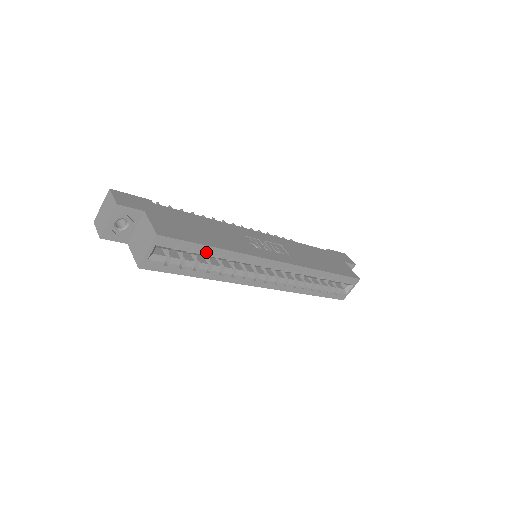
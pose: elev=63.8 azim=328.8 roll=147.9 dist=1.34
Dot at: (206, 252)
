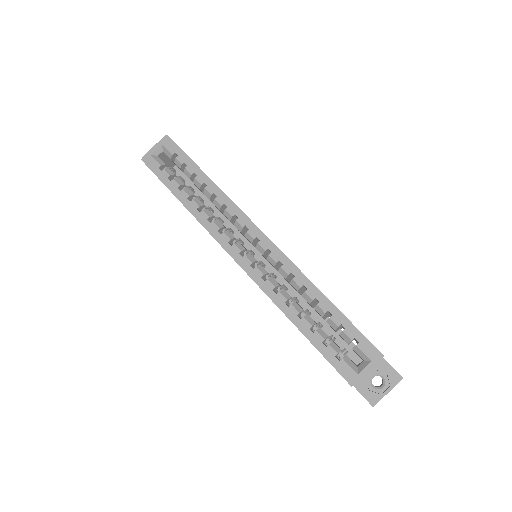
Dot at: (197, 177)
